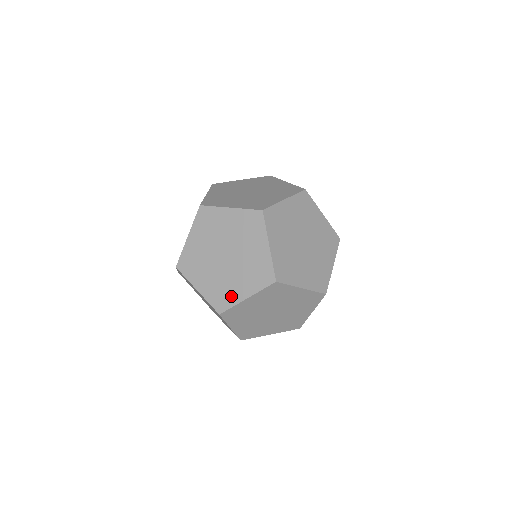
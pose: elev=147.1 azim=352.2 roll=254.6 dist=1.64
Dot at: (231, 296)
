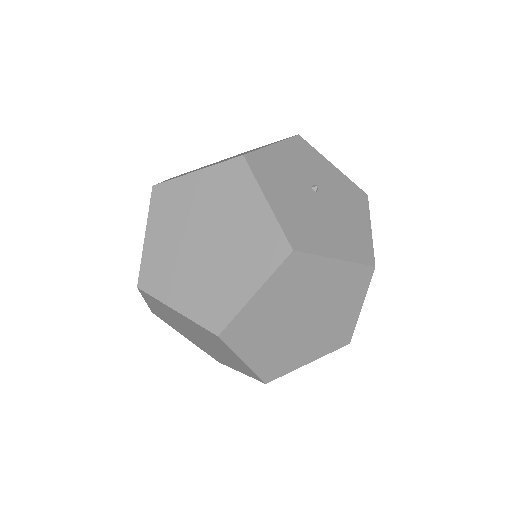
Dot at: occluded
